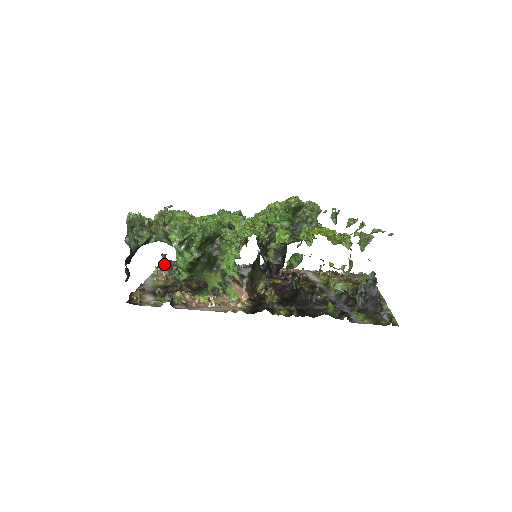
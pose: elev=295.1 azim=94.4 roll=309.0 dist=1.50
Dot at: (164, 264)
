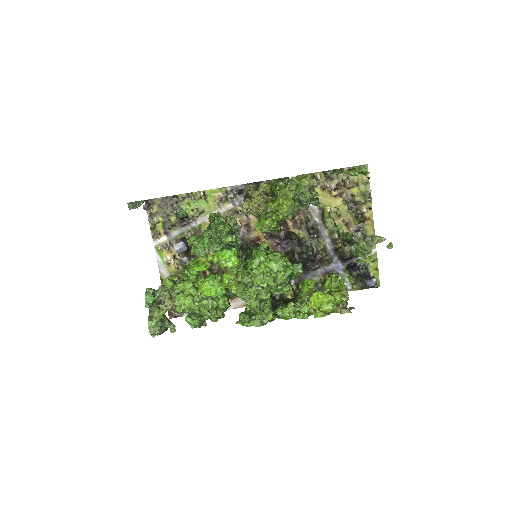
Dot at: (152, 215)
